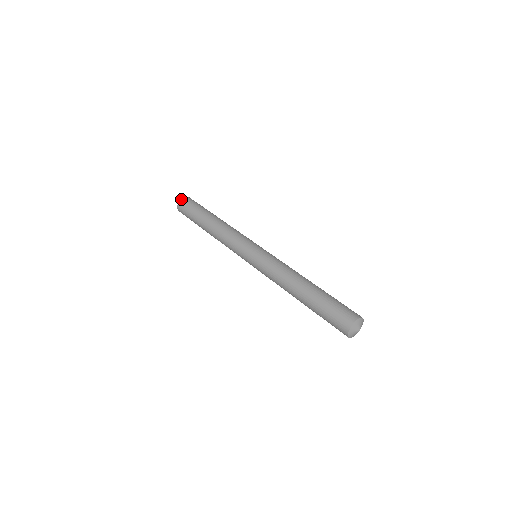
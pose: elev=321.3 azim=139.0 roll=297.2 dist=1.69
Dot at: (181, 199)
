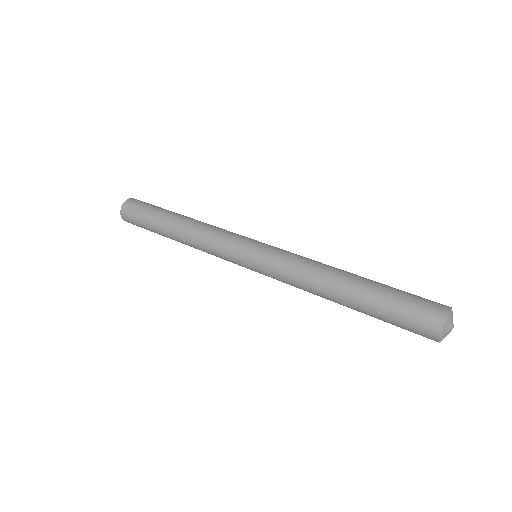
Dot at: (120, 210)
